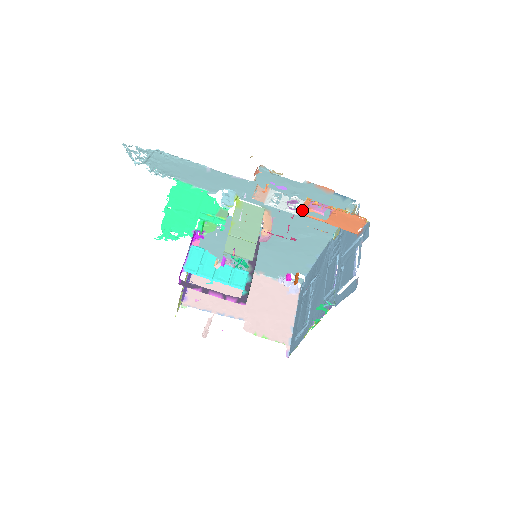
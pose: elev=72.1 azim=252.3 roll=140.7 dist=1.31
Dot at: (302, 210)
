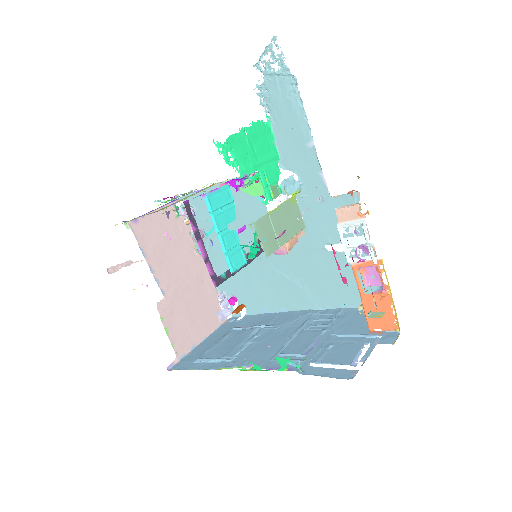
Dot at: (359, 264)
